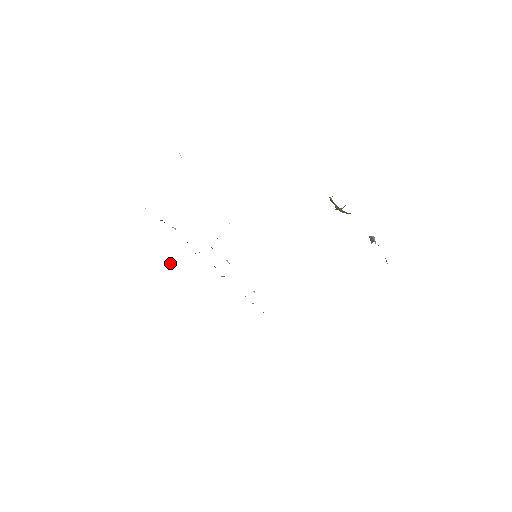
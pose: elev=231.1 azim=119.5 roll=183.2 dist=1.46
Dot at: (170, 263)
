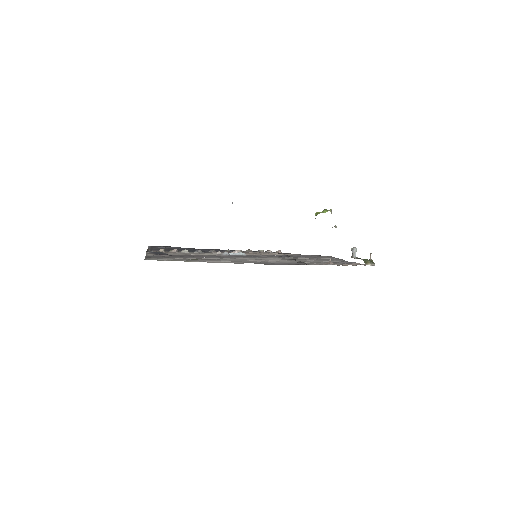
Dot at: (195, 250)
